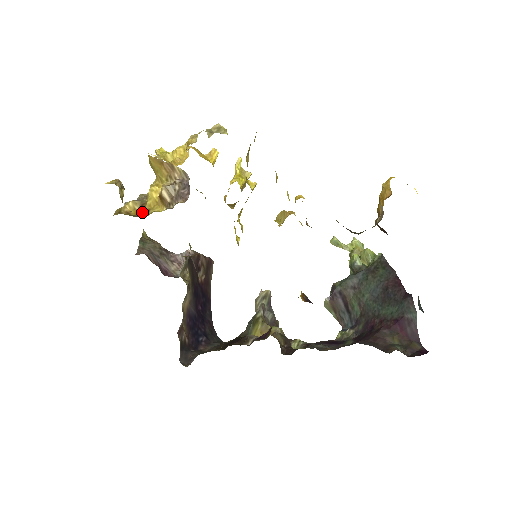
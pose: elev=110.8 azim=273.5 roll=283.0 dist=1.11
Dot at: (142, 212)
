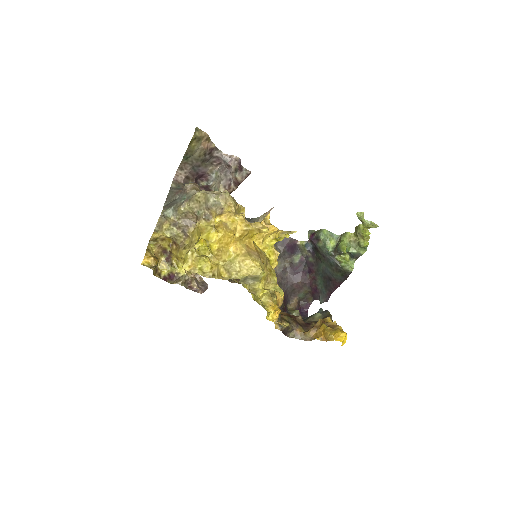
Dot at: (172, 254)
